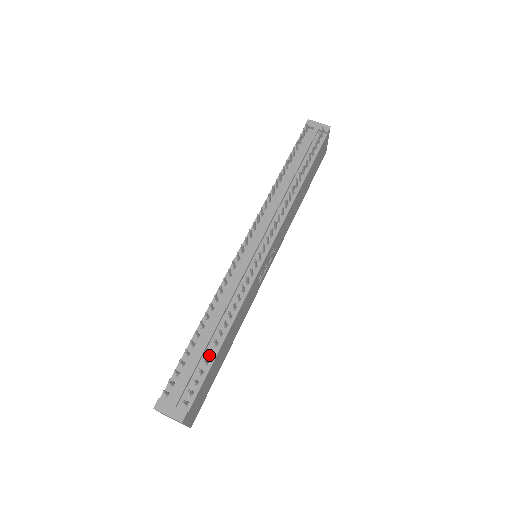
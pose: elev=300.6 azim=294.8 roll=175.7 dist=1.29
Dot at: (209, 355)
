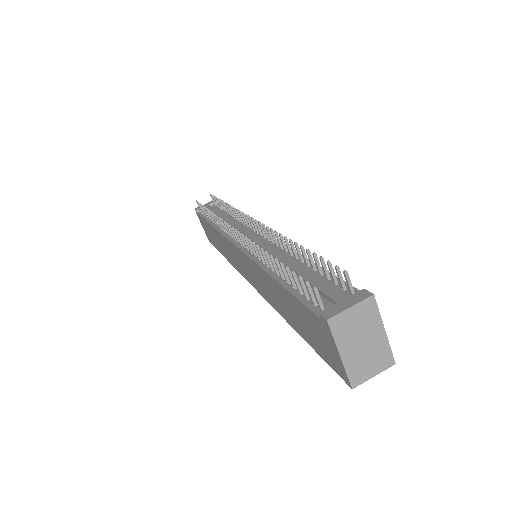
Dot at: (313, 272)
